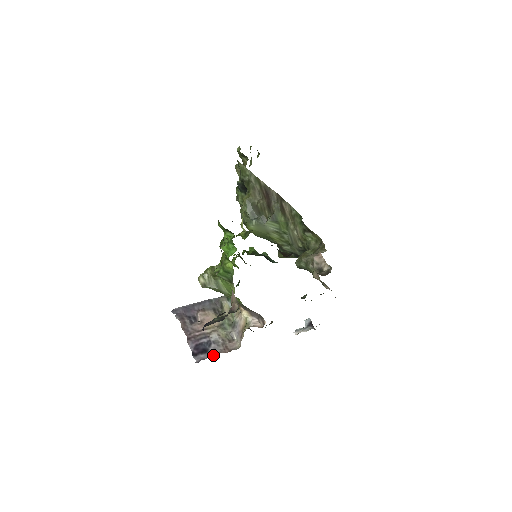
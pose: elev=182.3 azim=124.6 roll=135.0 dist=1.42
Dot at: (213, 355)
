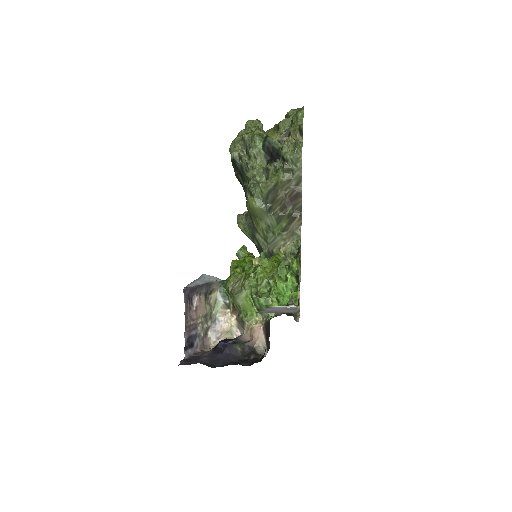
Dot at: (196, 351)
